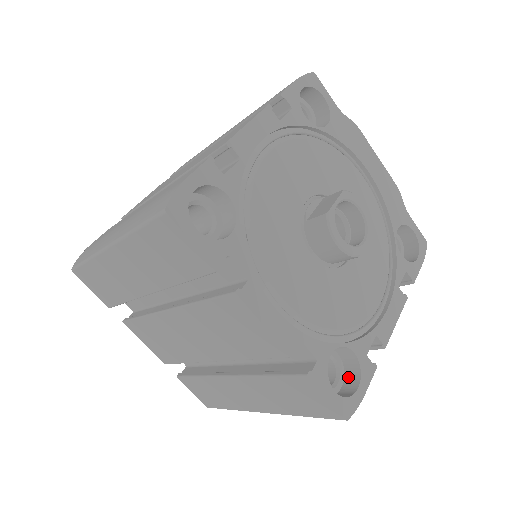
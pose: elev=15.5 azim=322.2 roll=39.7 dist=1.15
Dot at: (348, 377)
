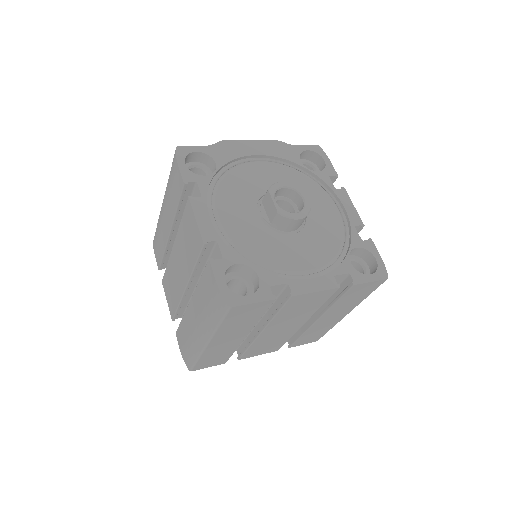
Dot at: (366, 259)
